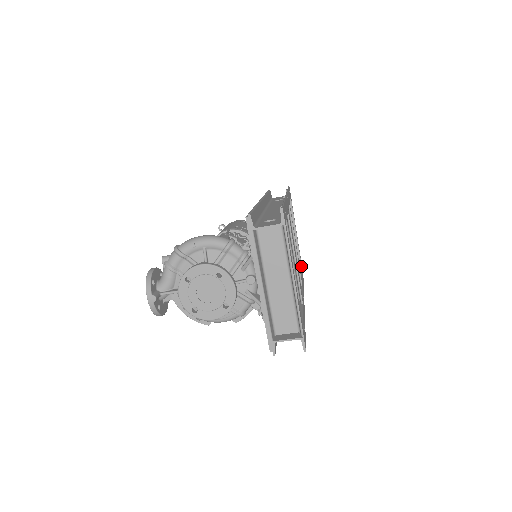
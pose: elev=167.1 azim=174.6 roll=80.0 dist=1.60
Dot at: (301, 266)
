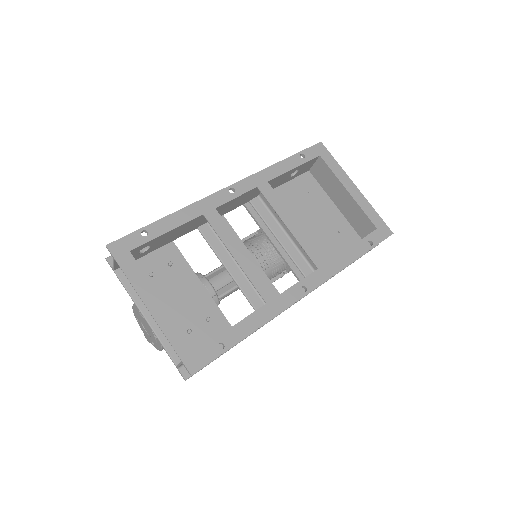
Dot at: (375, 227)
